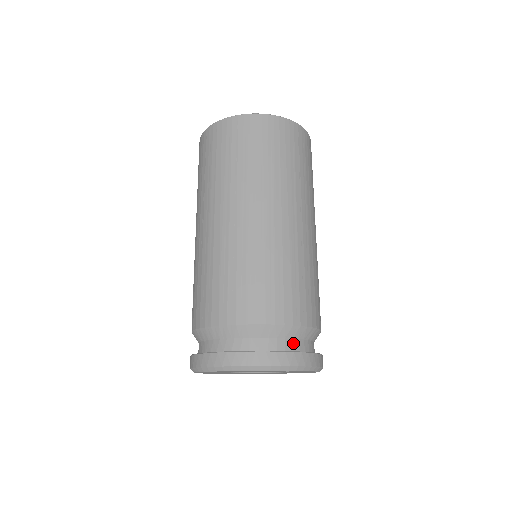
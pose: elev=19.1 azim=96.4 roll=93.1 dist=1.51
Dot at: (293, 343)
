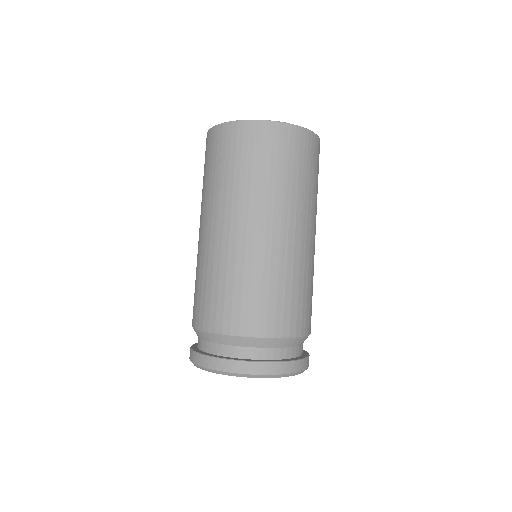
Dot at: (292, 351)
